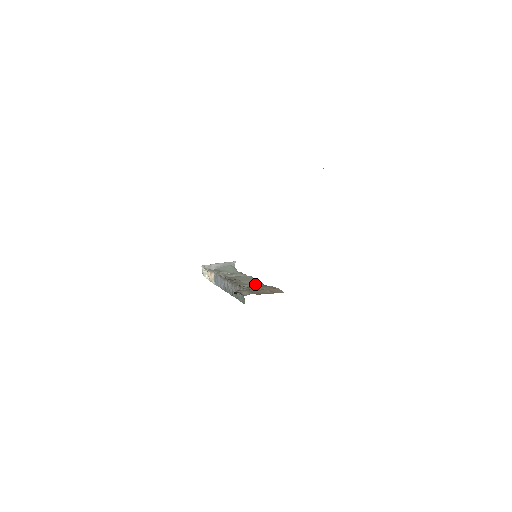
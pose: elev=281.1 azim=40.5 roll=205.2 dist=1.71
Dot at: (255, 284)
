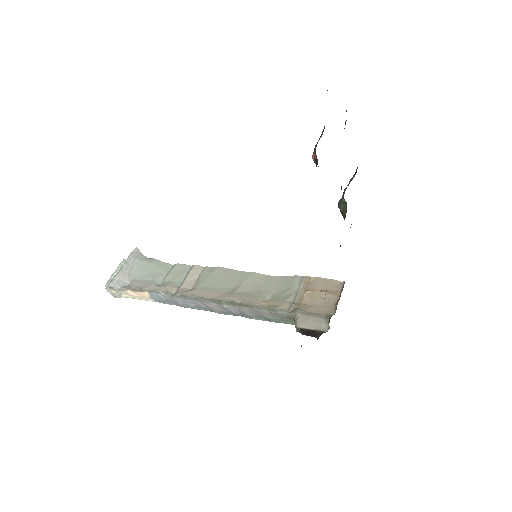
Dot at: (261, 283)
